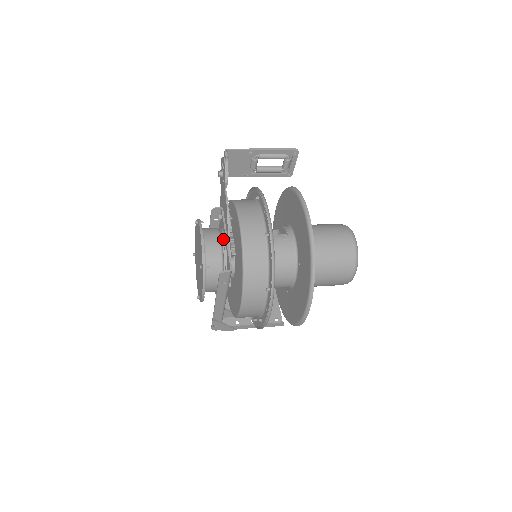
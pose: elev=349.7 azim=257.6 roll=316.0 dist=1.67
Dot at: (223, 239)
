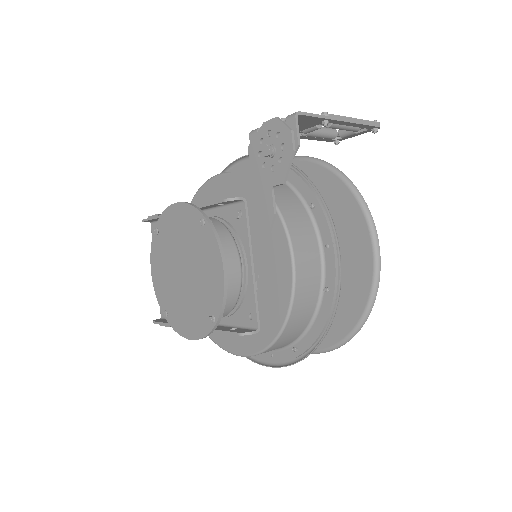
Dot at: (244, 264)
